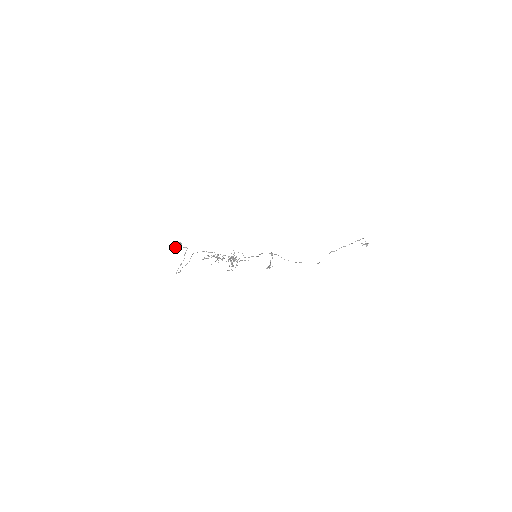
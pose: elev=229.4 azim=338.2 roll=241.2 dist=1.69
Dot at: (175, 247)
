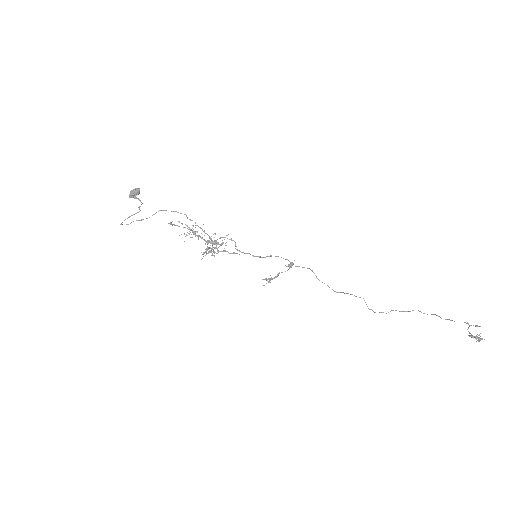
Dot at: (130, 192)
